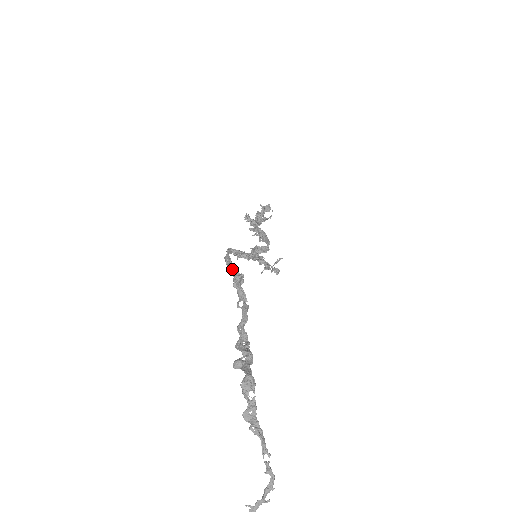
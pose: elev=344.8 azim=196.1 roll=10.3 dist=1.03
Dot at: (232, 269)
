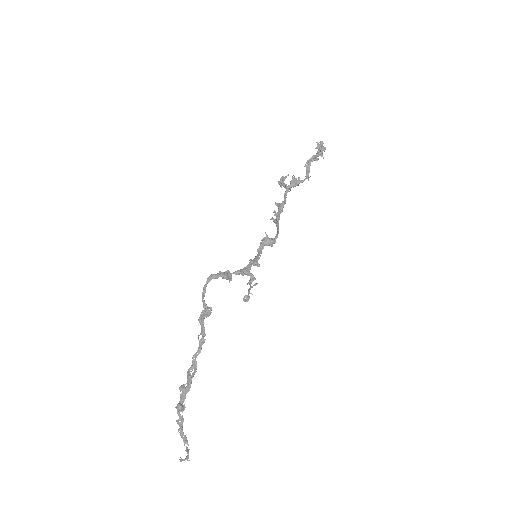
Dot at: (203, 303)
